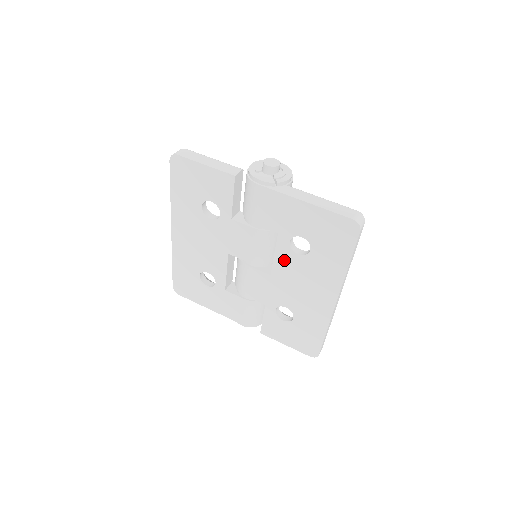
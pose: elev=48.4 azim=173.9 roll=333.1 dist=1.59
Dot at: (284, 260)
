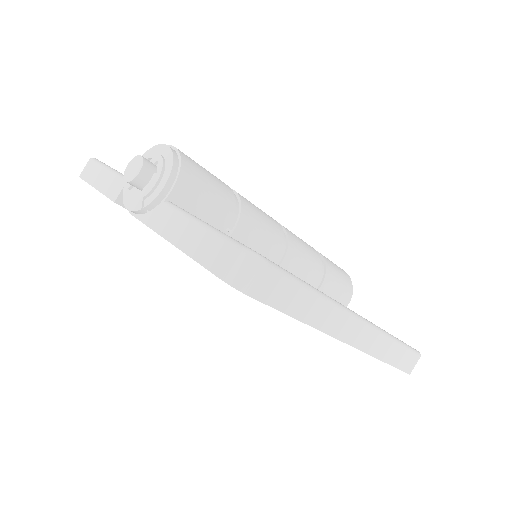
Dot at: occluded
